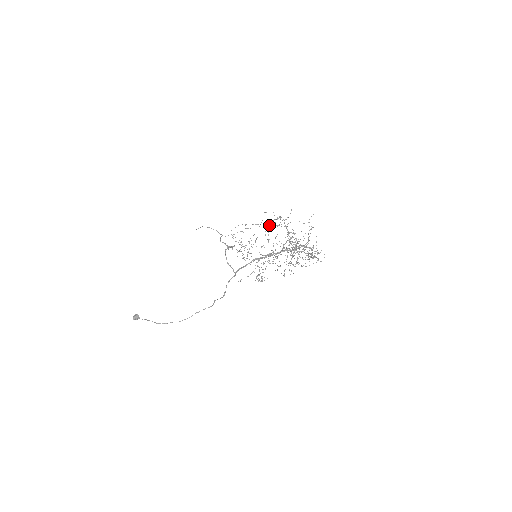
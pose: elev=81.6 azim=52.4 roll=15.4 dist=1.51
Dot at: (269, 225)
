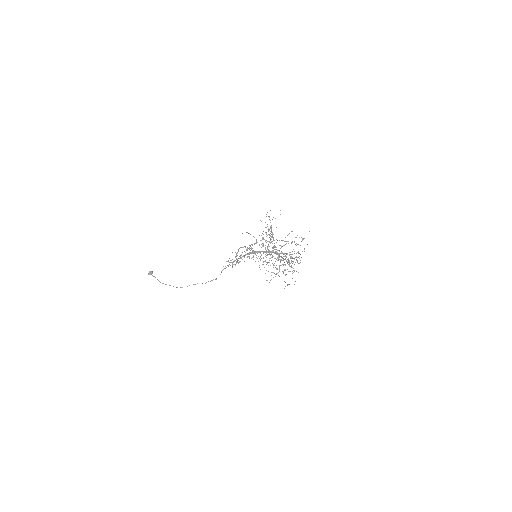
Dot at: occluded
